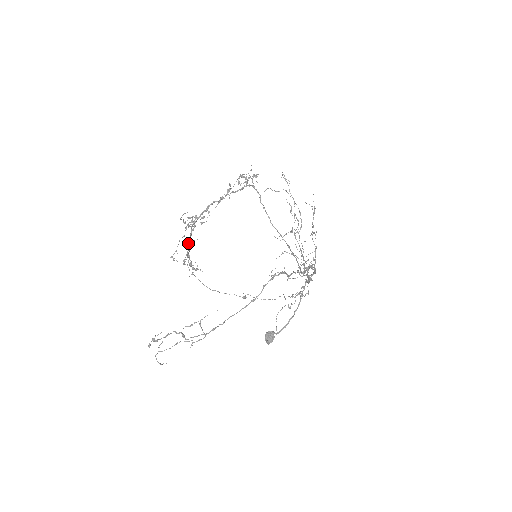
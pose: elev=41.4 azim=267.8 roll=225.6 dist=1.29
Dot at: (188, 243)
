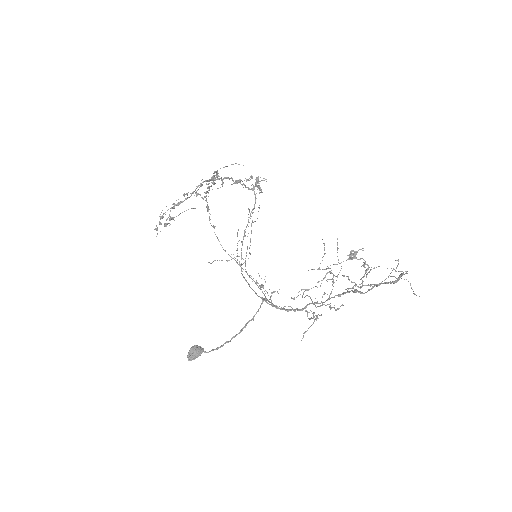
Dot at: (198, 194)
